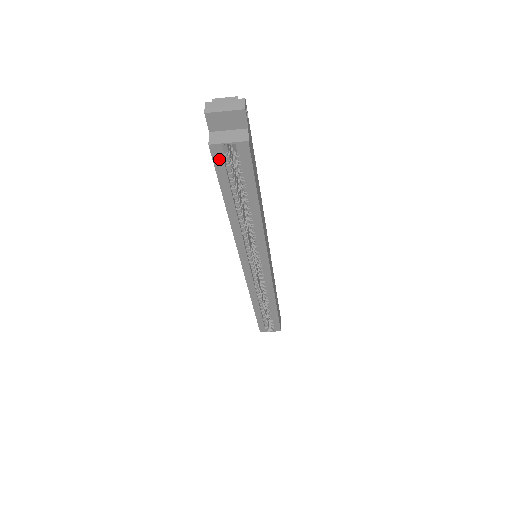
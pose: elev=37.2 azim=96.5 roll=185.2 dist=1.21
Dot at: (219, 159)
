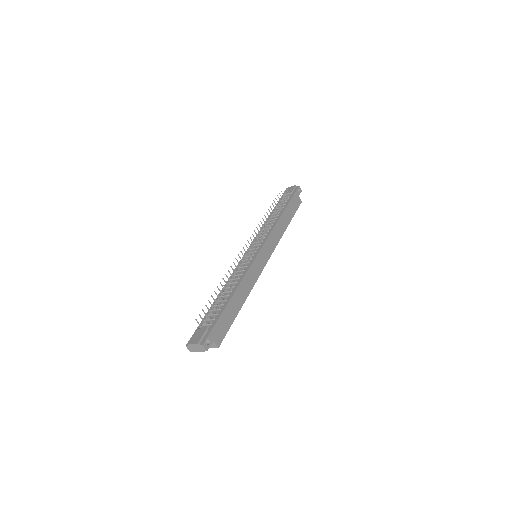
Dot at: occluded
